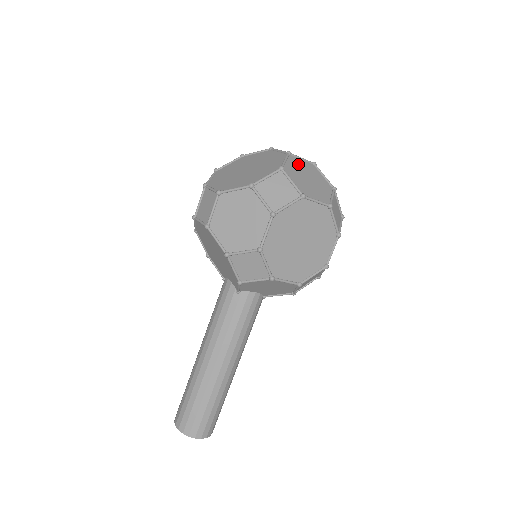
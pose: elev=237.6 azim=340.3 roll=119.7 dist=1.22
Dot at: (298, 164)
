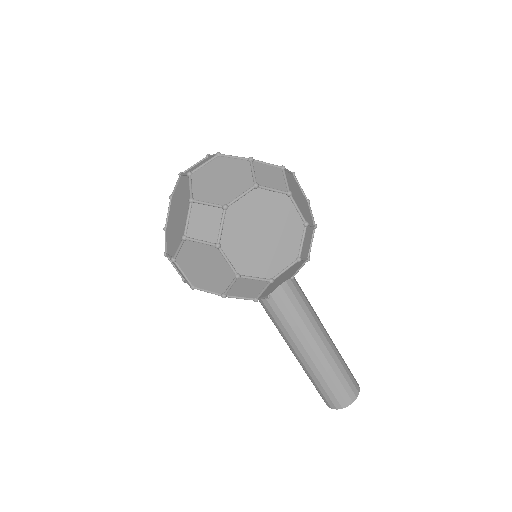
Dot at: (204, 175)
